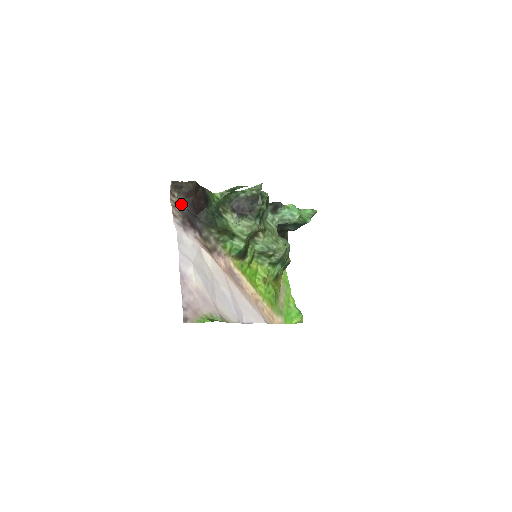
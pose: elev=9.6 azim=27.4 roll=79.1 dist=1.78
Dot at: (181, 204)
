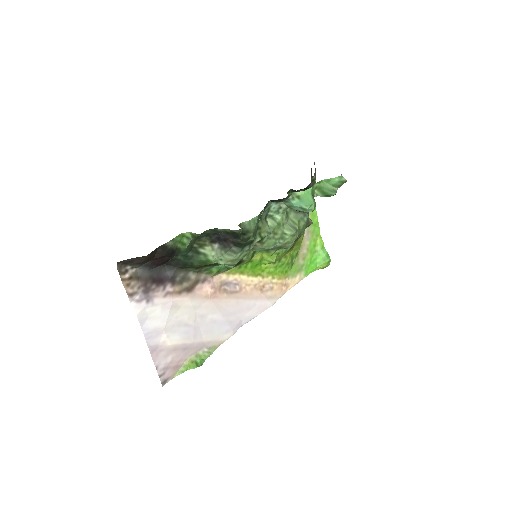
Dot at: (139, 270)
